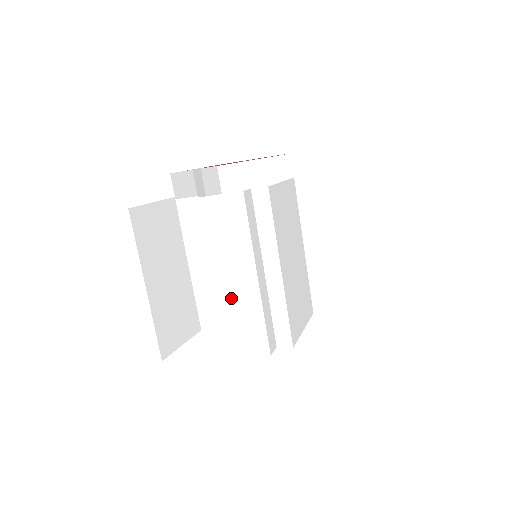
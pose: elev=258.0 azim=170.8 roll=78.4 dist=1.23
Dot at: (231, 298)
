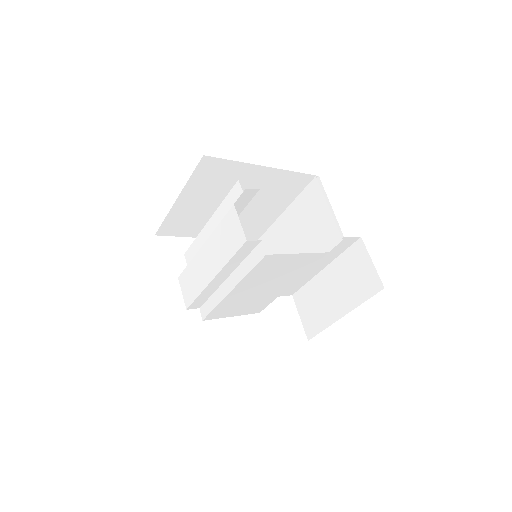
Dot at: (199, 264)
